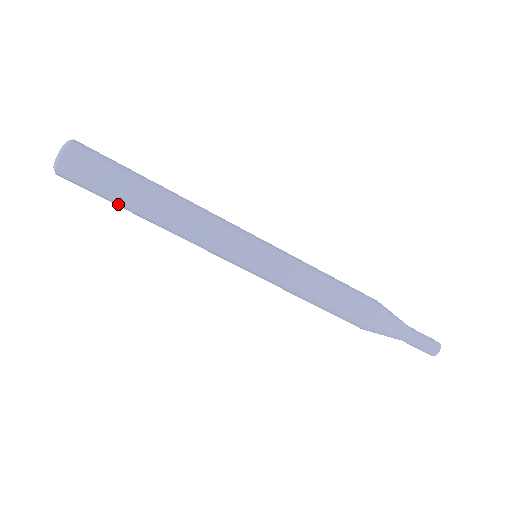
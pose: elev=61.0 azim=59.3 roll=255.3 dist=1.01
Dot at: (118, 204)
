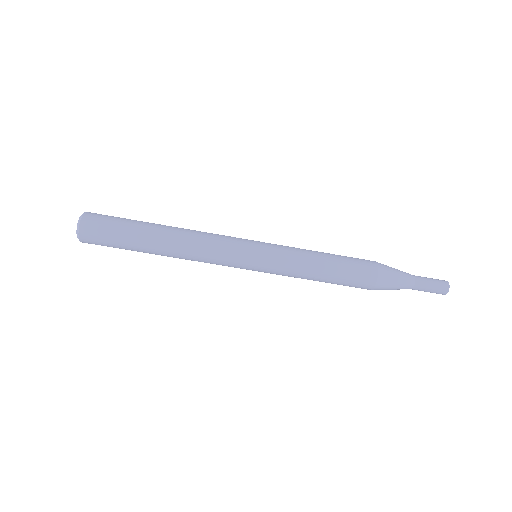
Dot at: (133, 249)
